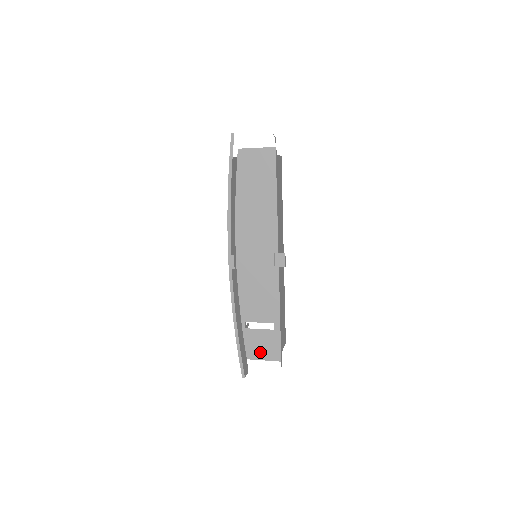
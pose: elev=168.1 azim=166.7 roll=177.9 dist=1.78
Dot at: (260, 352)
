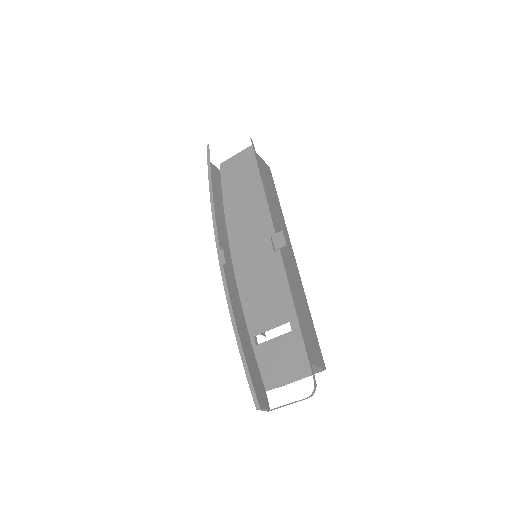
Dot at: (281, 372)
